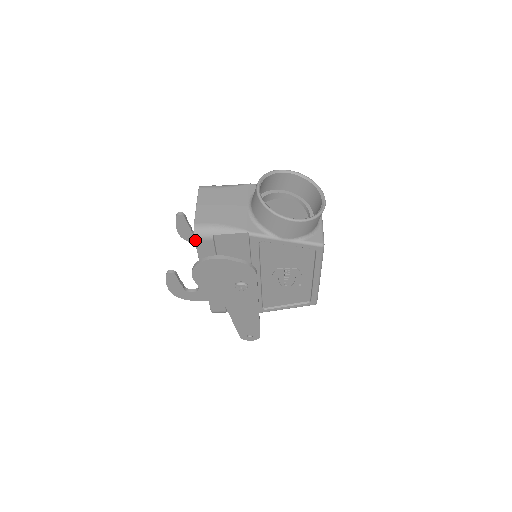
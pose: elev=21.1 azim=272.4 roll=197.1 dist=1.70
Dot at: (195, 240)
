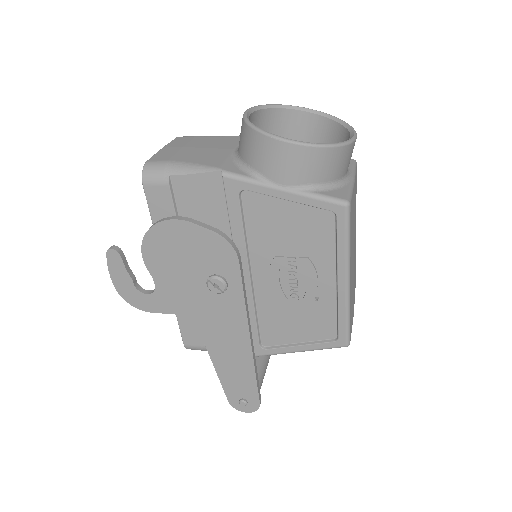
Dot at: (143, 185)
